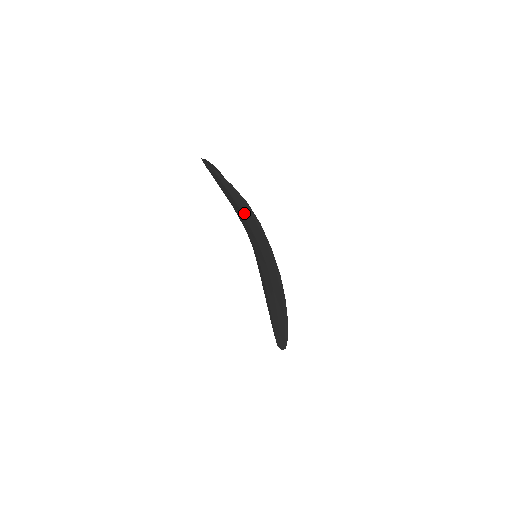
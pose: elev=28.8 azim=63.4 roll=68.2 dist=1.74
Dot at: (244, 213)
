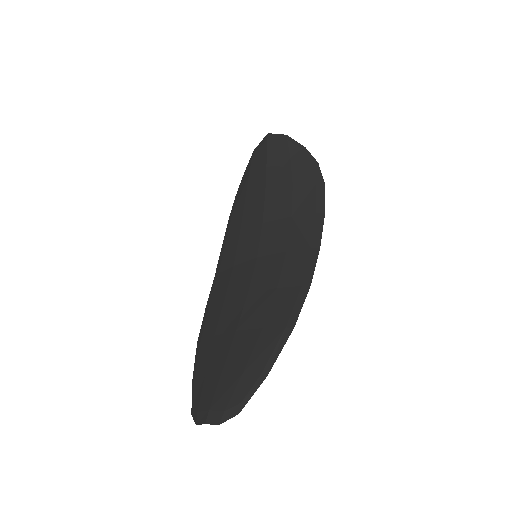
Dot at: (298, 180)
